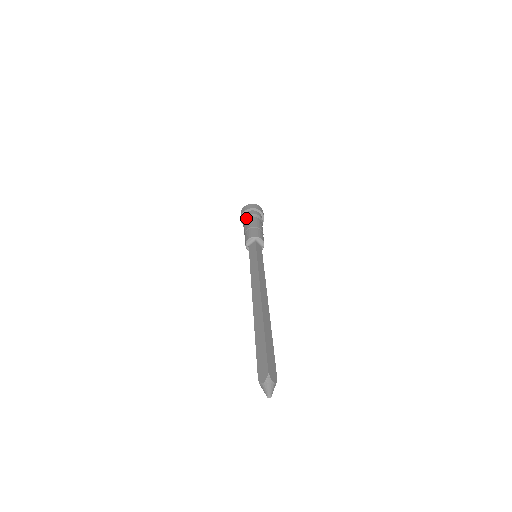
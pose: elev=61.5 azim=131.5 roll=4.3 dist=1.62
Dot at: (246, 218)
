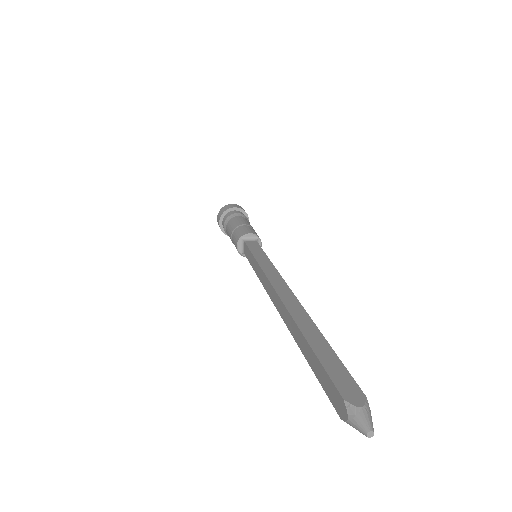
Dot at: (224, 228)
